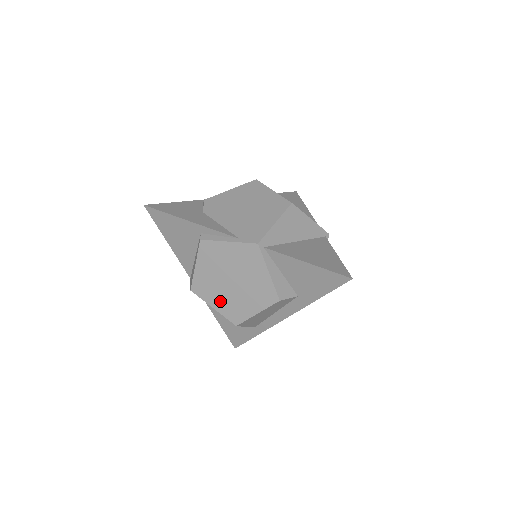
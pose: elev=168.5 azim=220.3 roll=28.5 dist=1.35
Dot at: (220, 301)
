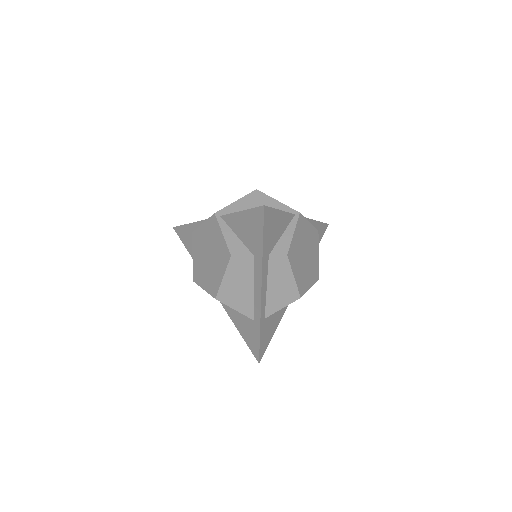
Dot at: (206, 280)
